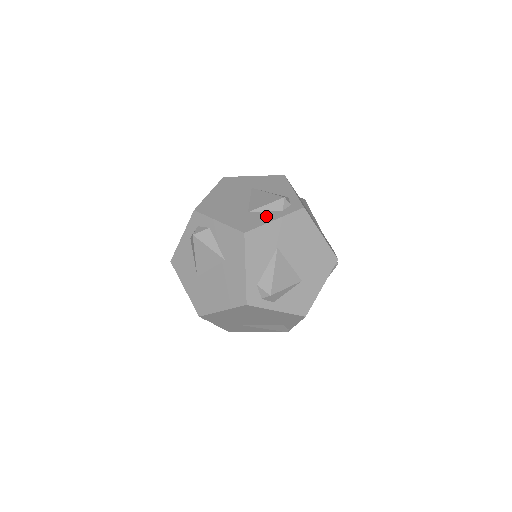
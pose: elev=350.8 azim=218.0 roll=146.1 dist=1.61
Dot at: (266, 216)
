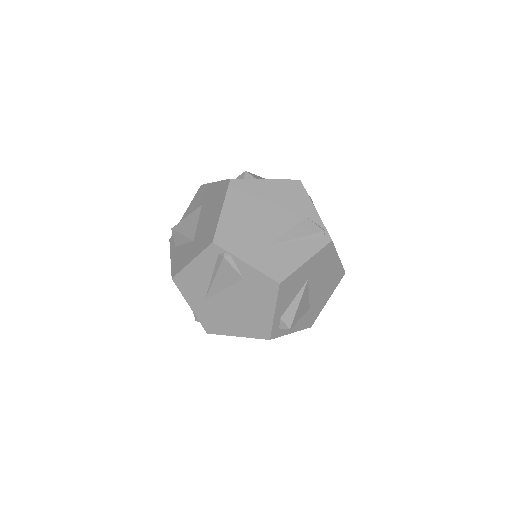
Dot at: occluded
